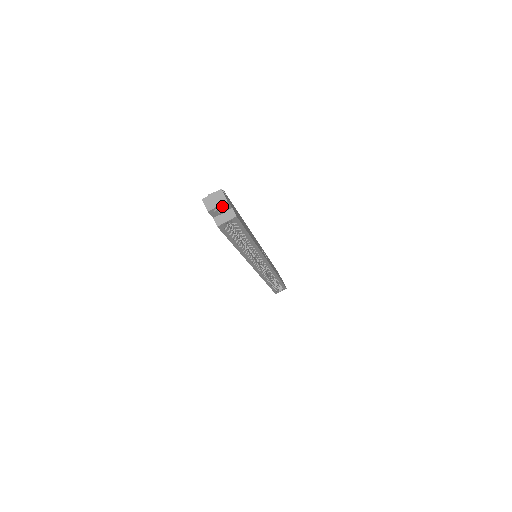
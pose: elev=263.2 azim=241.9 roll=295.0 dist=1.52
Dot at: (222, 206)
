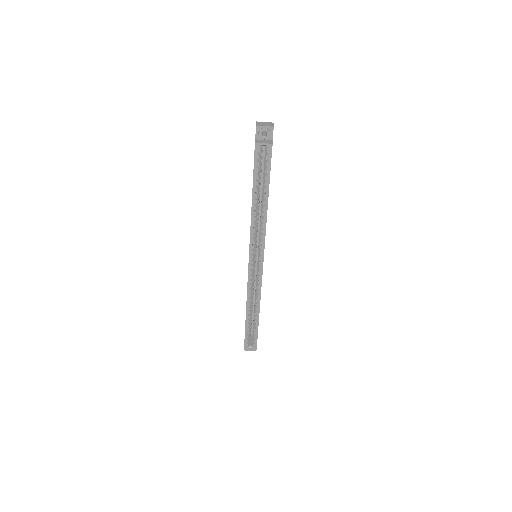
Dot at: (268, 129)
